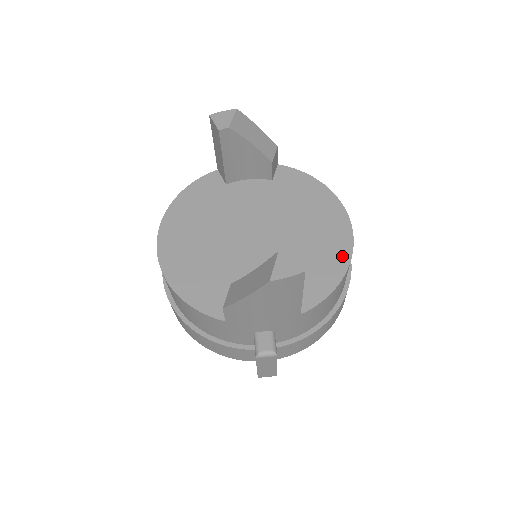
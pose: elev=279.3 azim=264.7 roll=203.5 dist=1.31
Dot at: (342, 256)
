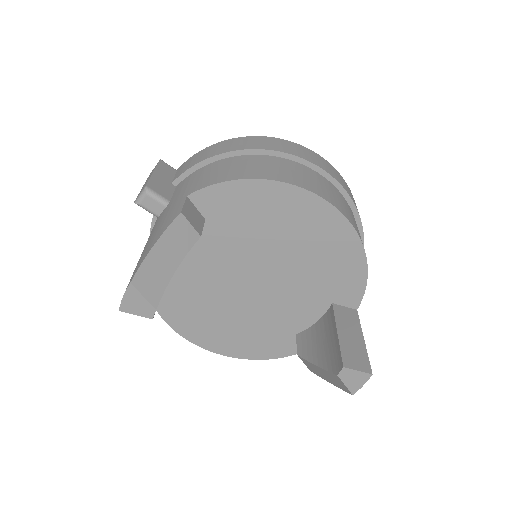
Dot at: (349, 242)
